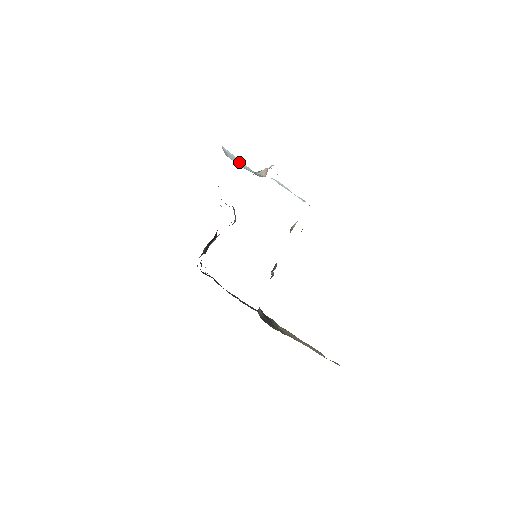
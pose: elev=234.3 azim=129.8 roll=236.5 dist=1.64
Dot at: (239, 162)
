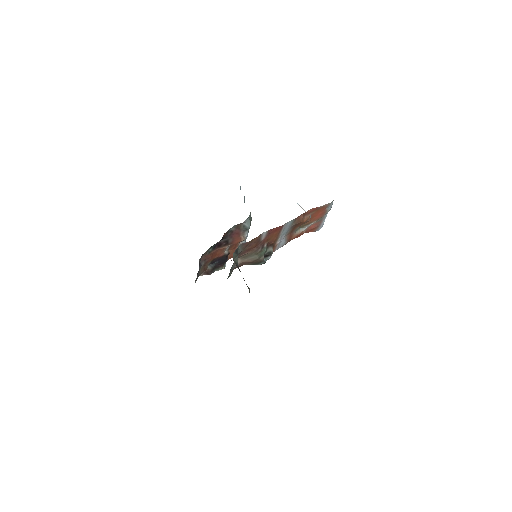
Dot at: occluded
